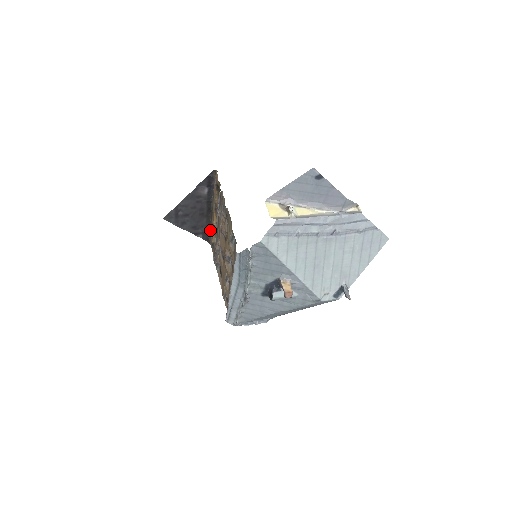
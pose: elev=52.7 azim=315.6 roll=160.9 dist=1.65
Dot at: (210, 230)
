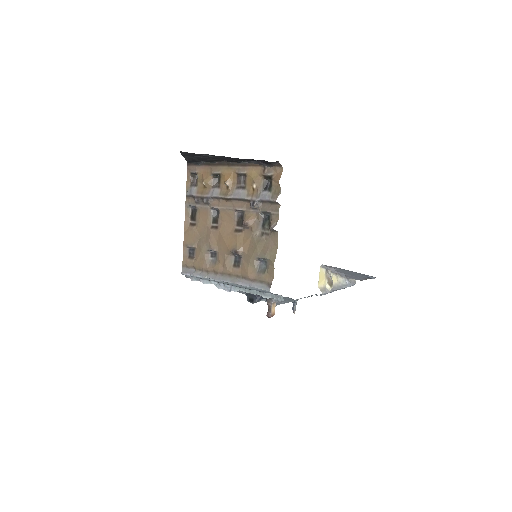
Dot at: (203, 162)
